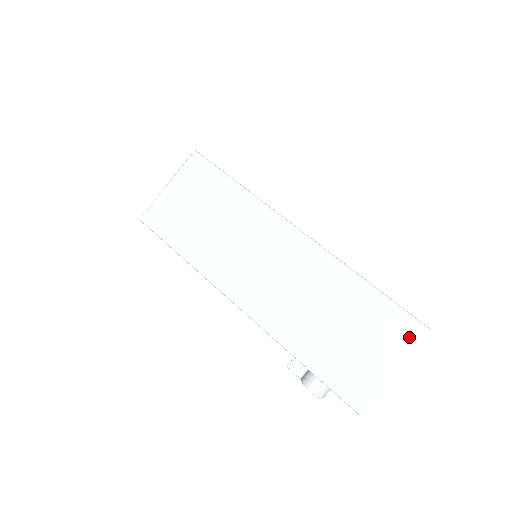
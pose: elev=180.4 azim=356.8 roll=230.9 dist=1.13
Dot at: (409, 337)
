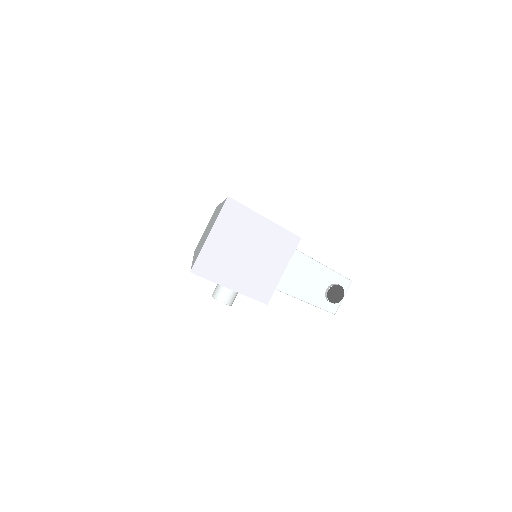
Dot at: occluded
